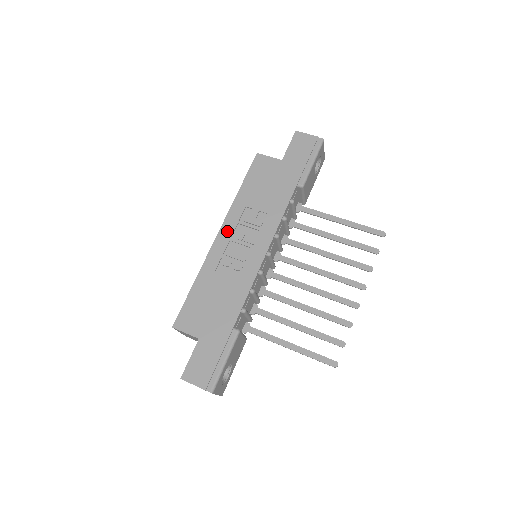
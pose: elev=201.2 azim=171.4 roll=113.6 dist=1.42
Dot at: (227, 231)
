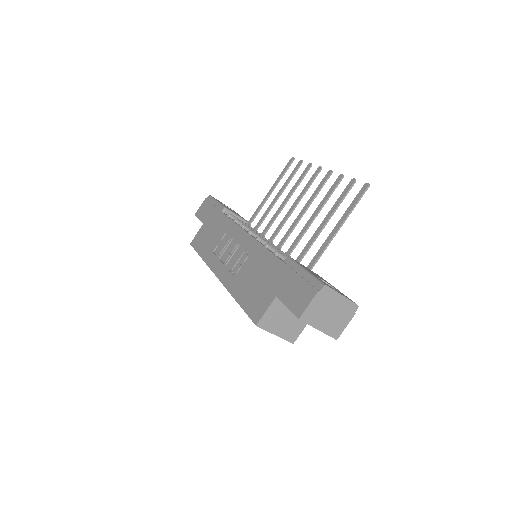
Dot at: (218, 268)
